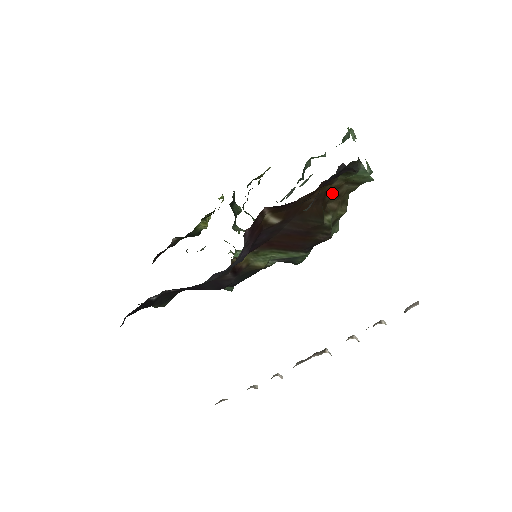
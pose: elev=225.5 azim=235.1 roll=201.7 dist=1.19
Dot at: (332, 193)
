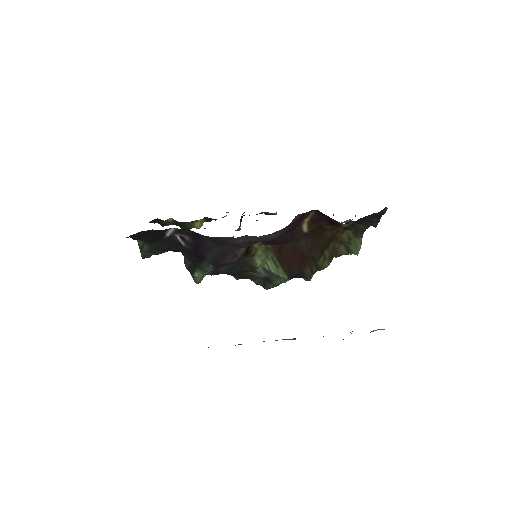
Dot at: (334, 243)
